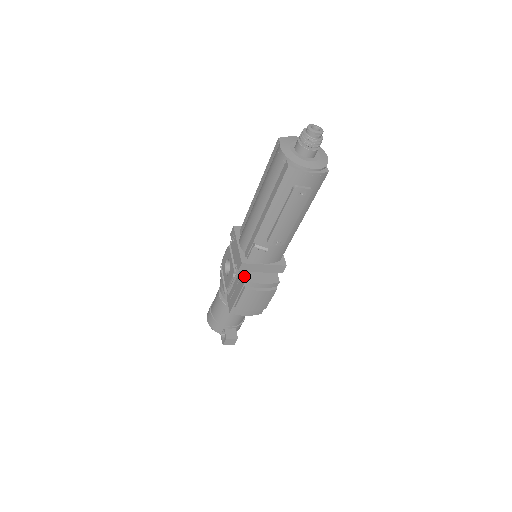
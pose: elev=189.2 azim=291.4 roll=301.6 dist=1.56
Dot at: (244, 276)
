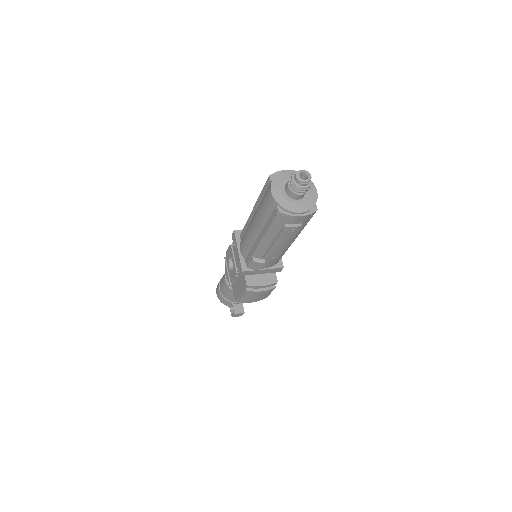
Dot at: (245, 280)
